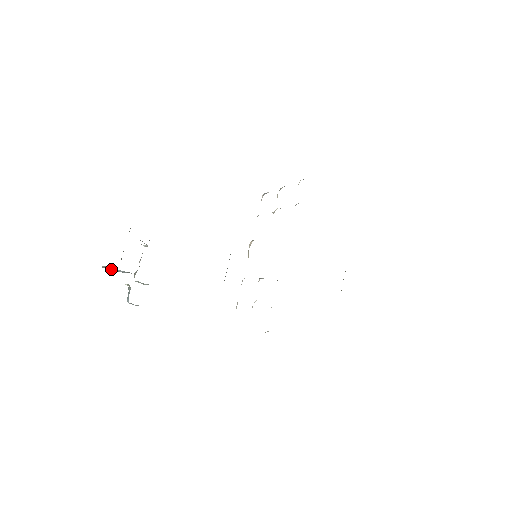
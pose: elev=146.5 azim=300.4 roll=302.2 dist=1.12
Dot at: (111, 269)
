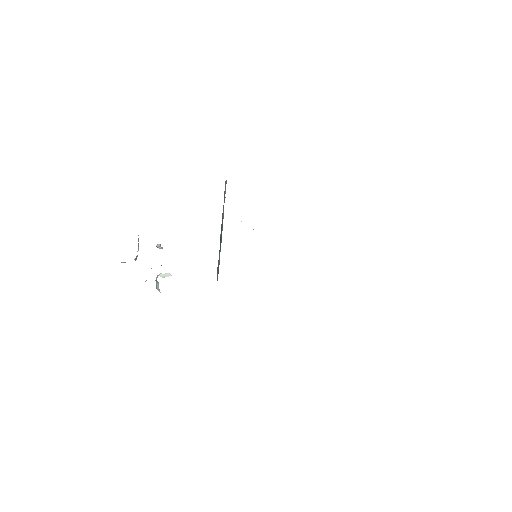
Dot at: occluded
